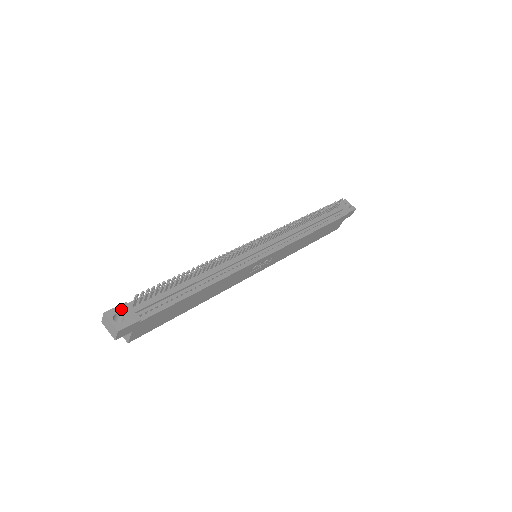
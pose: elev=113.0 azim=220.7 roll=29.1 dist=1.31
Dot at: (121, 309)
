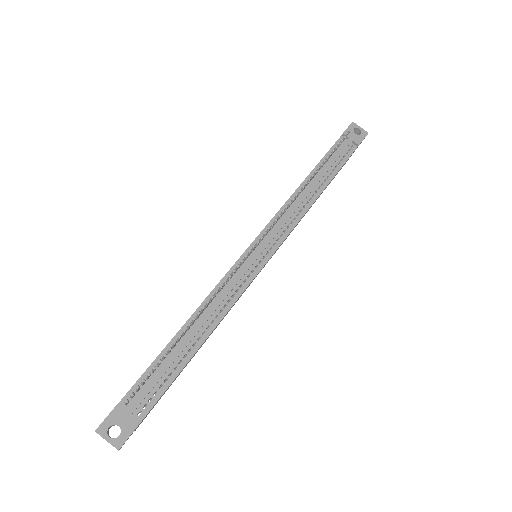
Dot at: (114, 417)
